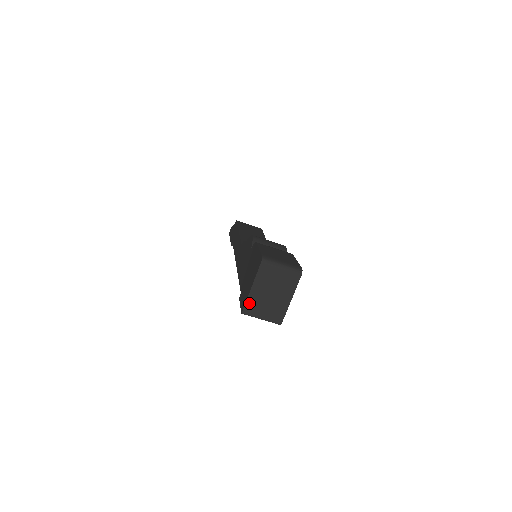
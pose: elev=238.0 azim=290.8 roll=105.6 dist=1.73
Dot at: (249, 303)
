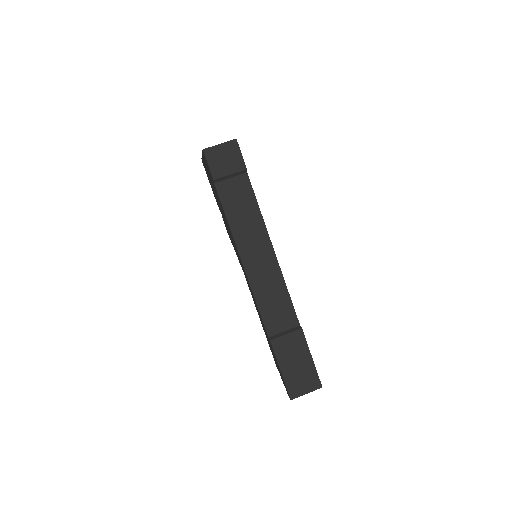
Dot at: occluded
